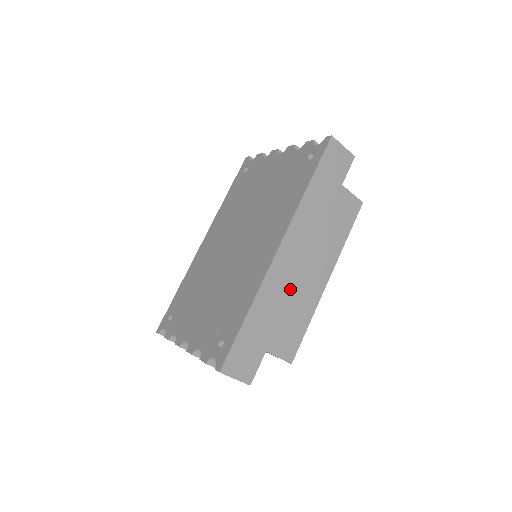
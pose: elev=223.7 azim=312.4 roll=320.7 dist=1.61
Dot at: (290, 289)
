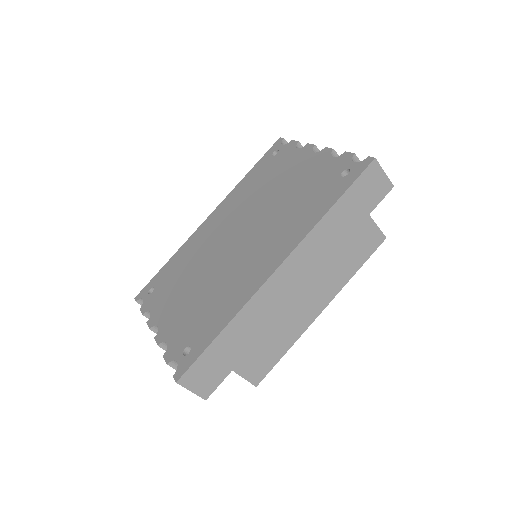
Dot at: (277, 313)
